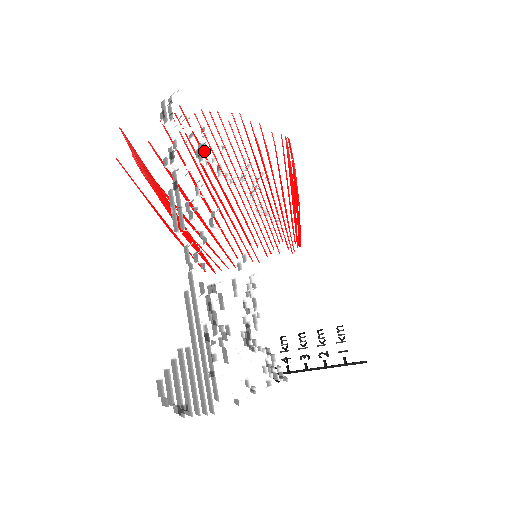
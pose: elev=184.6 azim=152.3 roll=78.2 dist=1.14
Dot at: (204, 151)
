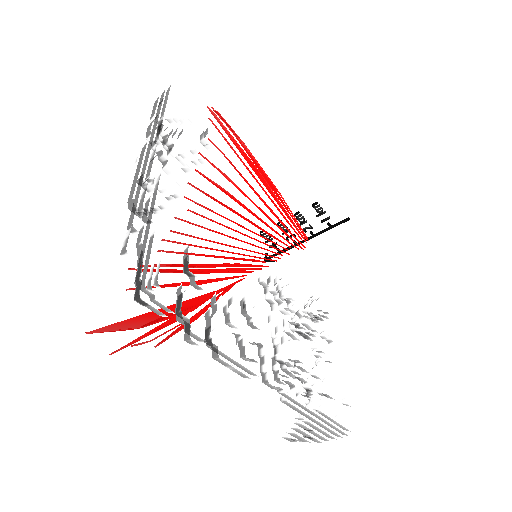
Dot at: occluded
